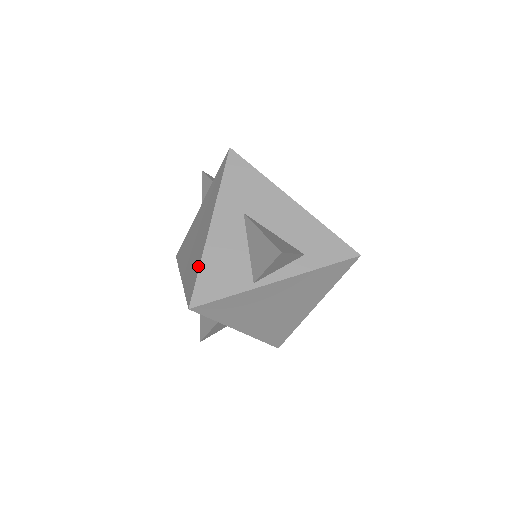
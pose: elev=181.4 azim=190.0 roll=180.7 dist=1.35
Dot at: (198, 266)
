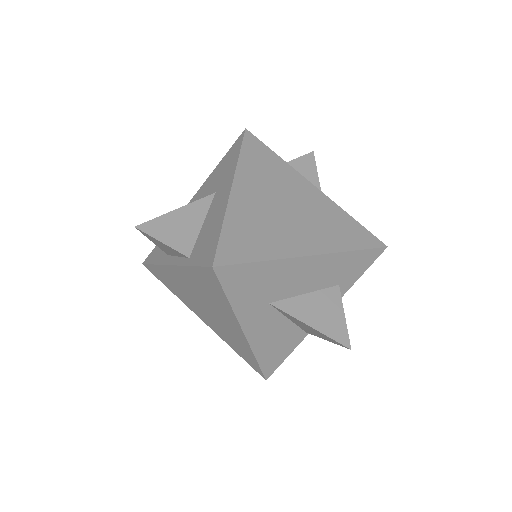
Dot at: (252, 357)
